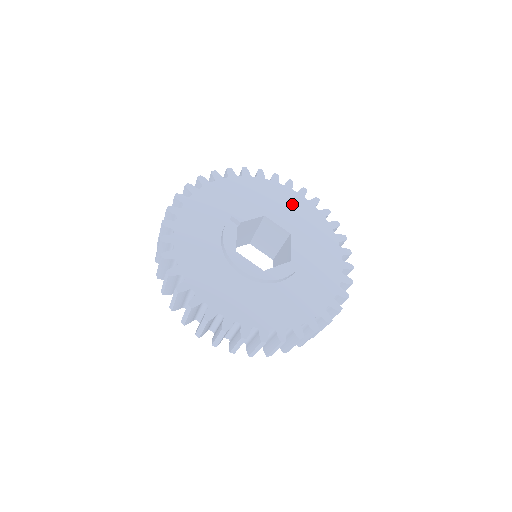
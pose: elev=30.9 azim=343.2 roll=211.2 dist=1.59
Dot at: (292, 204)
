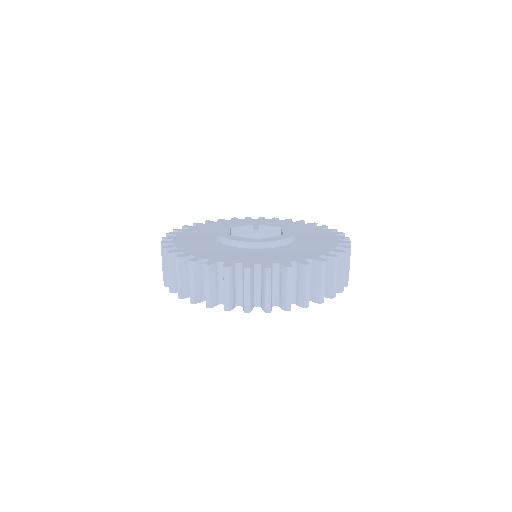
Dot at: (320, 237)
